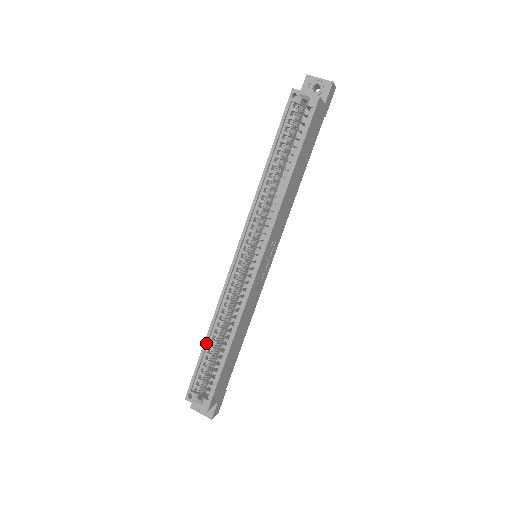
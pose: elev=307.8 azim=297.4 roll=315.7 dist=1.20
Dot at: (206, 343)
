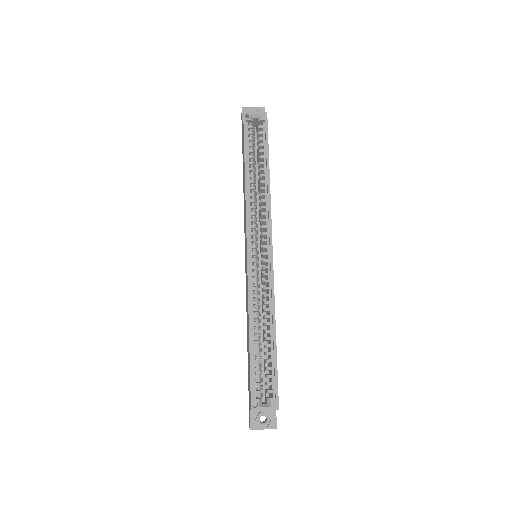
Dot at: (251, 342)
